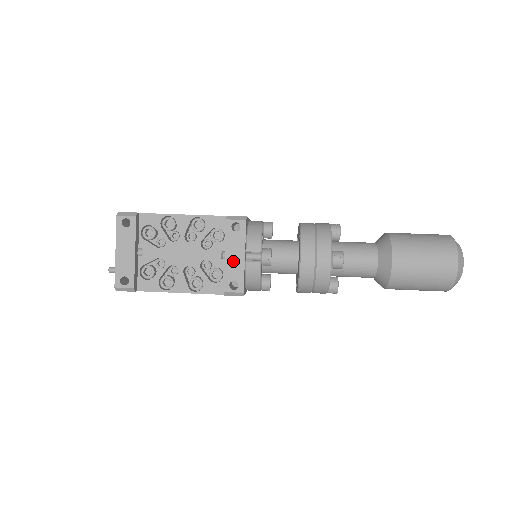
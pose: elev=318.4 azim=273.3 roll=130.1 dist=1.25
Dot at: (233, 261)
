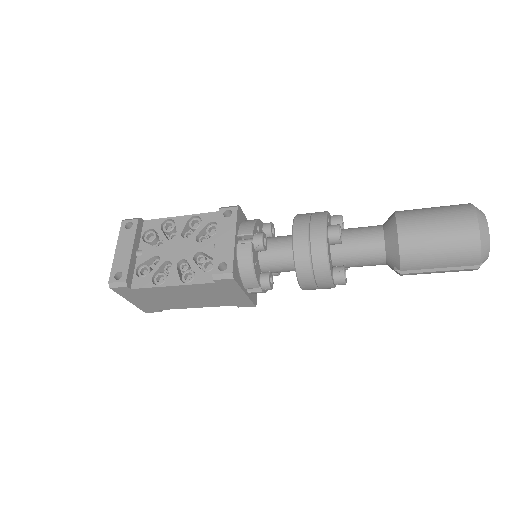
Dot at: (223, 244)
